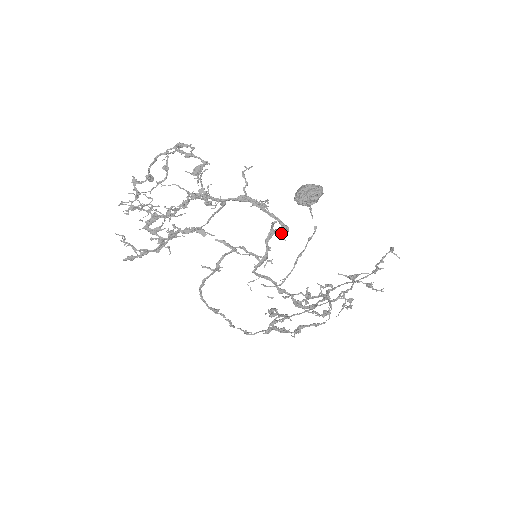
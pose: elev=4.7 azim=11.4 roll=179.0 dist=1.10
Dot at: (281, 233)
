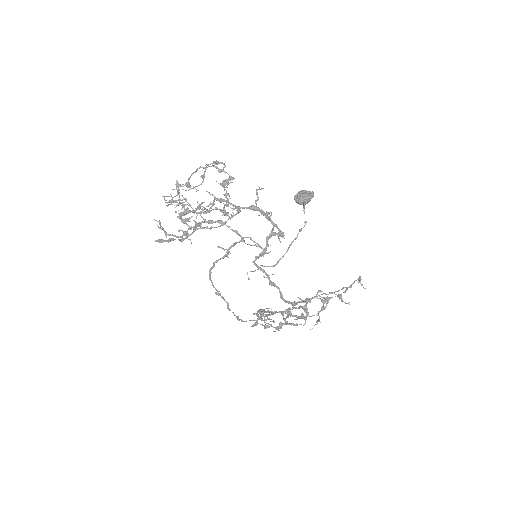
Dot at: (278, 236)
